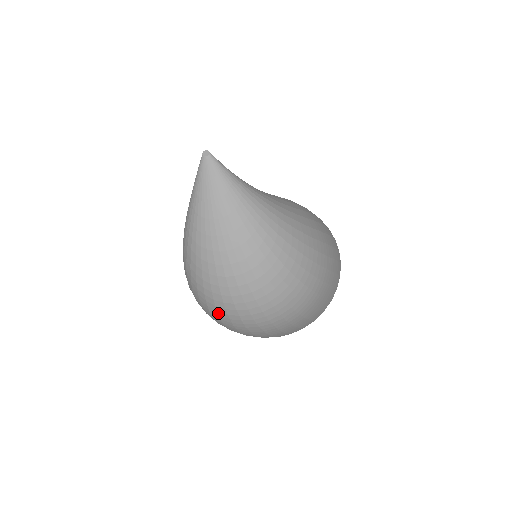
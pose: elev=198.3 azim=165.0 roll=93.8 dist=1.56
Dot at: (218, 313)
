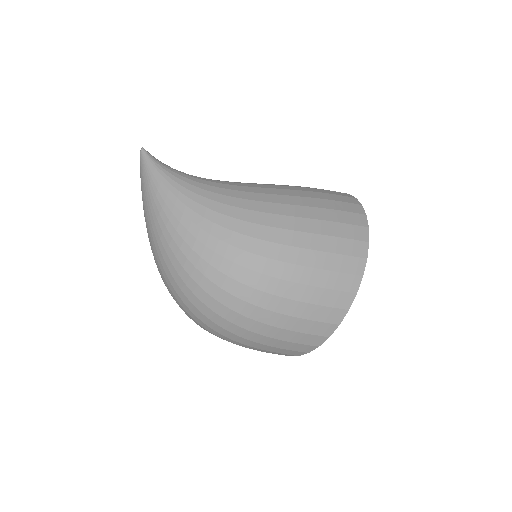
Dot at: occluded
